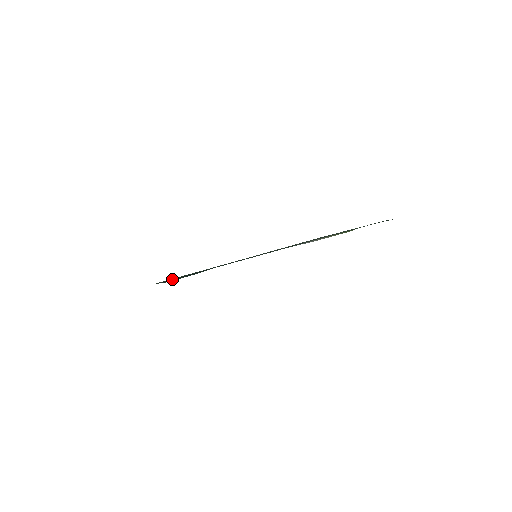
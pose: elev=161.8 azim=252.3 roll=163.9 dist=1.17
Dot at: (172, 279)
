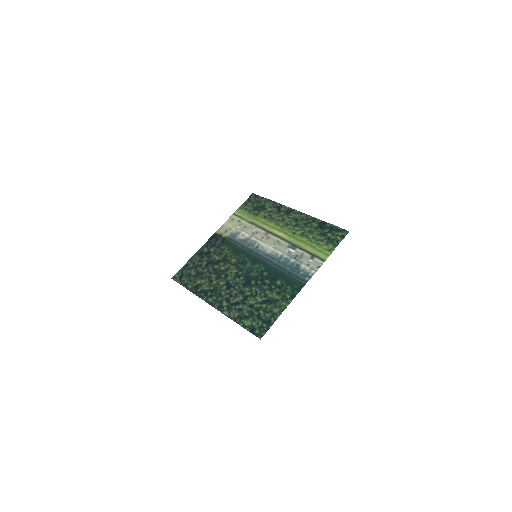
Dot at: (215, 296)
